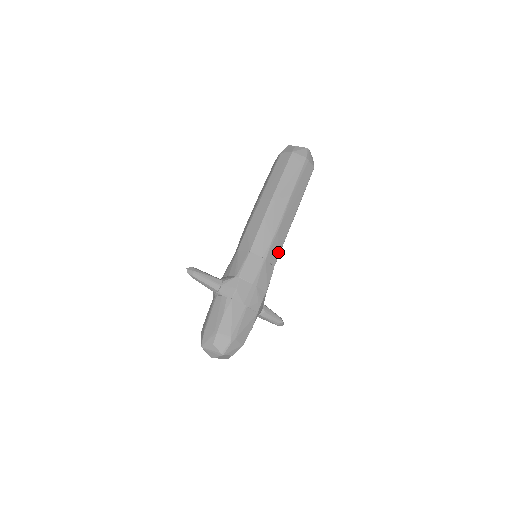
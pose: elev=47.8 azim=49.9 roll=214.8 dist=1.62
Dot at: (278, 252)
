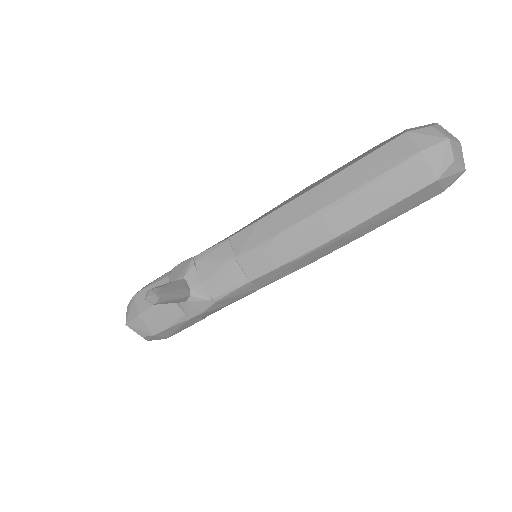
Dot at: occluded
